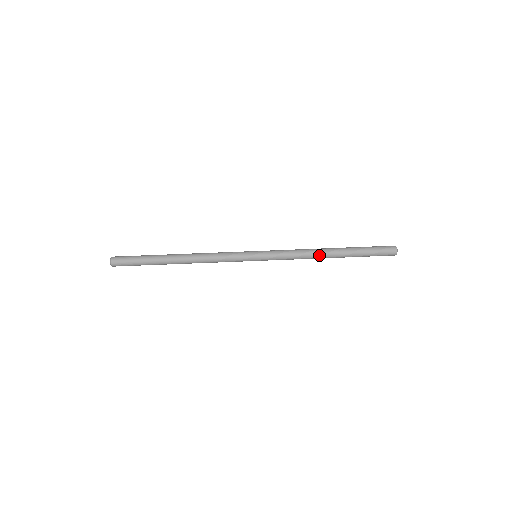
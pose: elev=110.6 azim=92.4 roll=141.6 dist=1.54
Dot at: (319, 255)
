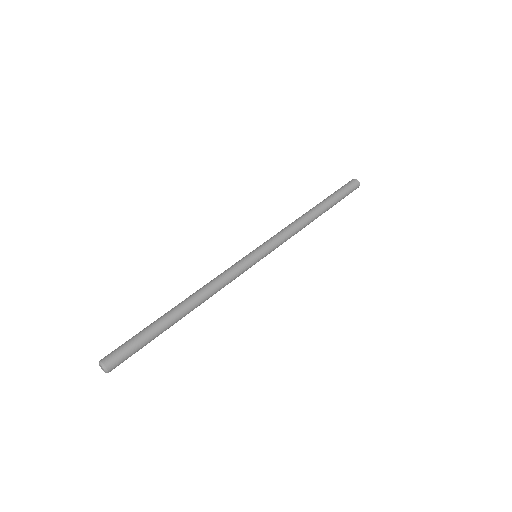
Dot at: (304, 216)
